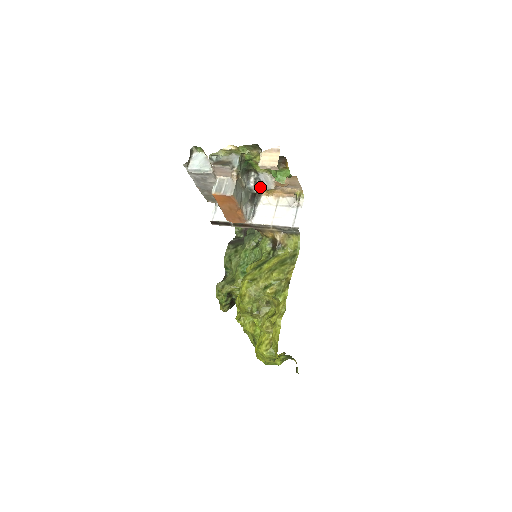
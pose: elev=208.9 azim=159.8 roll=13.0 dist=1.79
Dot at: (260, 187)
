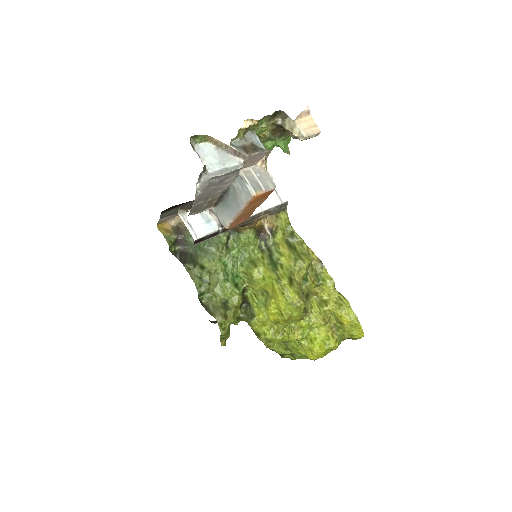
Dot at: occluded
